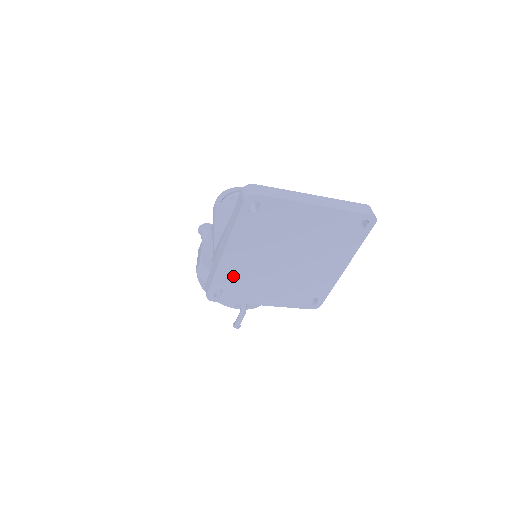
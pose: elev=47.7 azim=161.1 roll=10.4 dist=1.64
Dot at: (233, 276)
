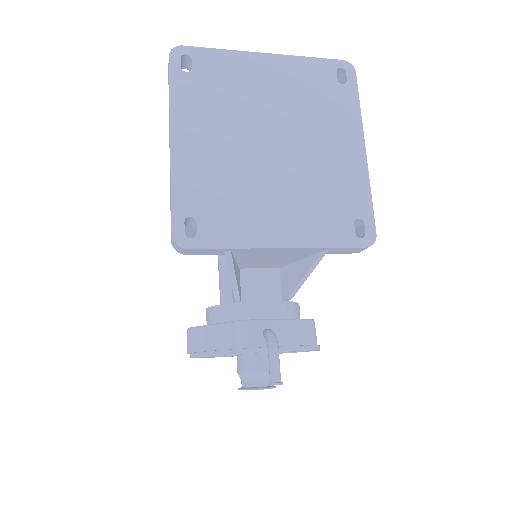
Dot at: (201, 186)
